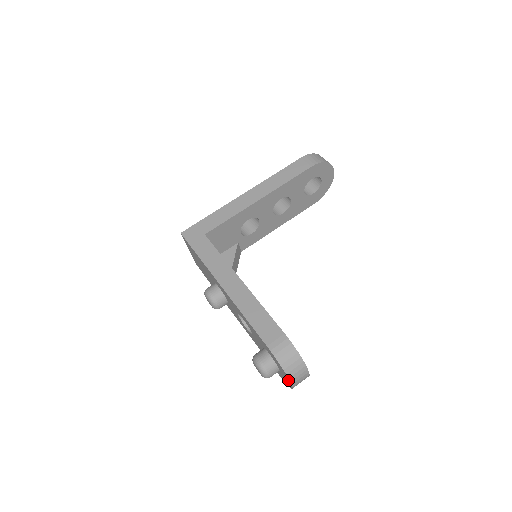
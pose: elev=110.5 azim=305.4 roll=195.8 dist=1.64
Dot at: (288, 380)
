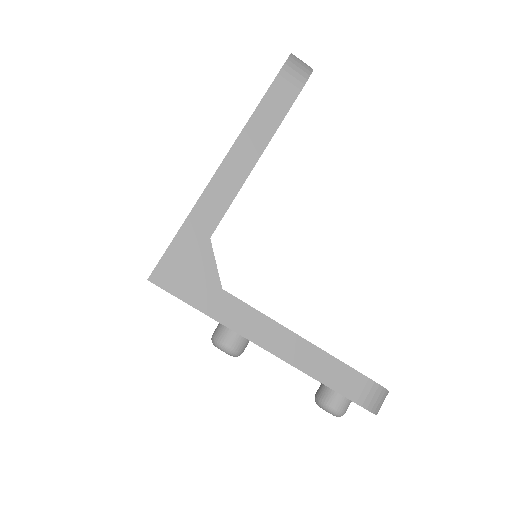
Dot at: occluded
